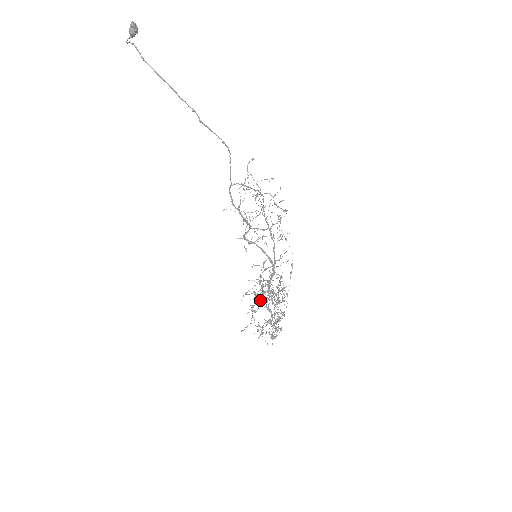
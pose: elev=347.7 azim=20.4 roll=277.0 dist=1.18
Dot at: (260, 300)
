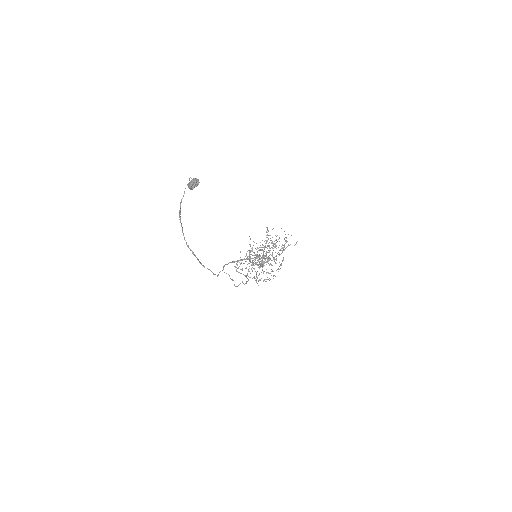
Dot at: occluded
